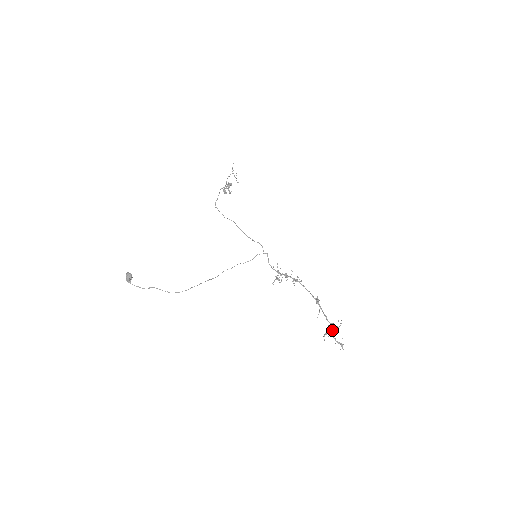
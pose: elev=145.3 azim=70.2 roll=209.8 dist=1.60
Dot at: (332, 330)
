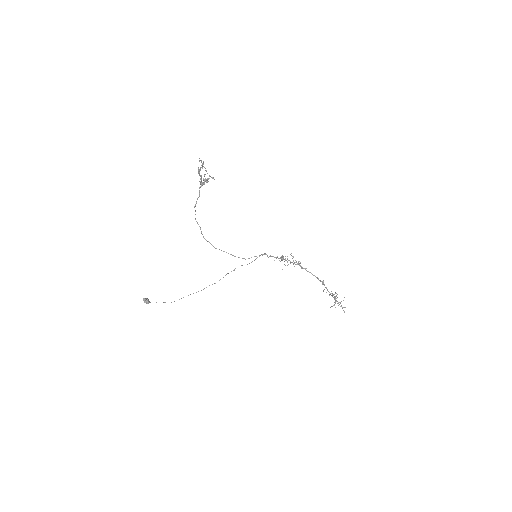
Dot at: occluded
